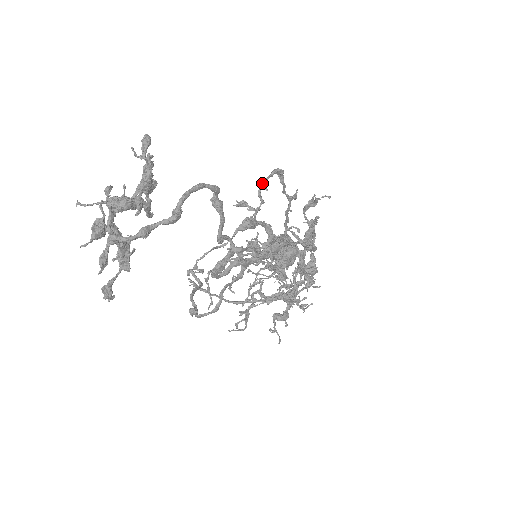
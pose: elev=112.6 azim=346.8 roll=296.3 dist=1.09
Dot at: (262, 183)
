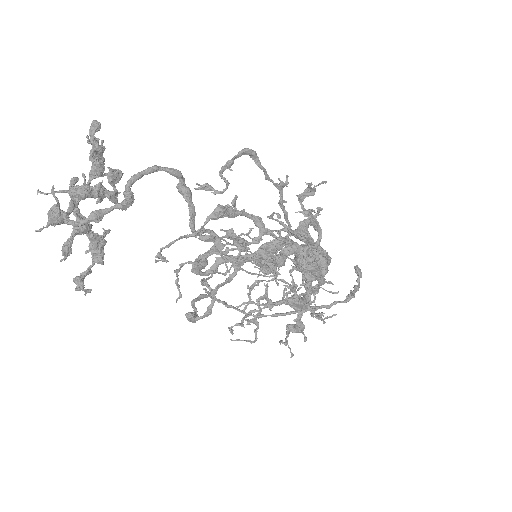
Dot at: occluded
